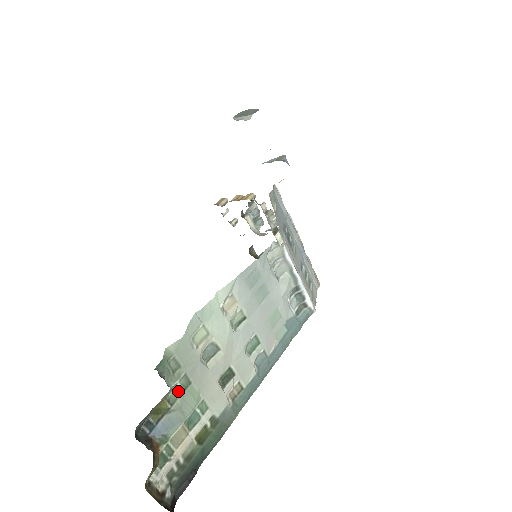
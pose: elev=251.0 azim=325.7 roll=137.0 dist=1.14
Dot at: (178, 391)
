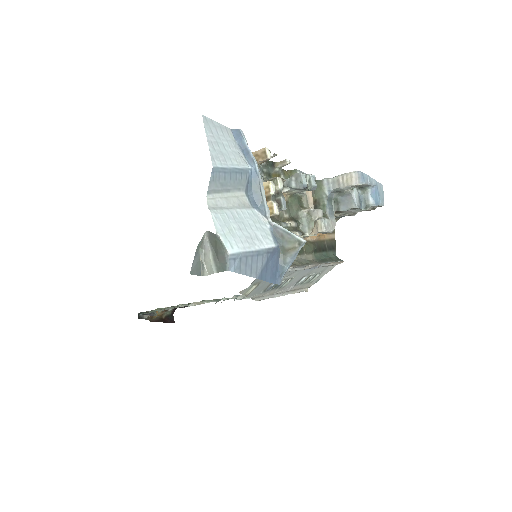
Dot at: (164, 308)
